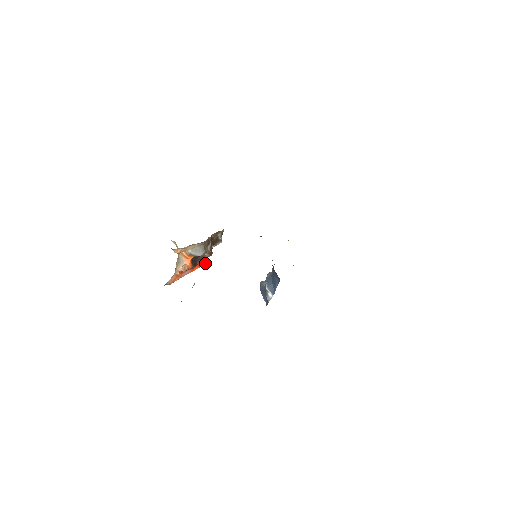
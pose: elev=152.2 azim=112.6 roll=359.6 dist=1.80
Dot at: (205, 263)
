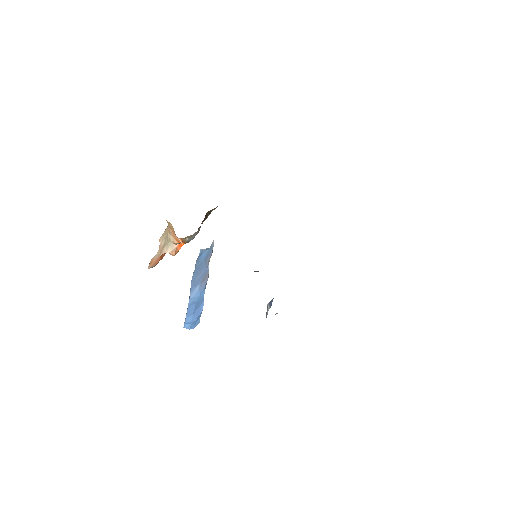
Dot at: occluded
